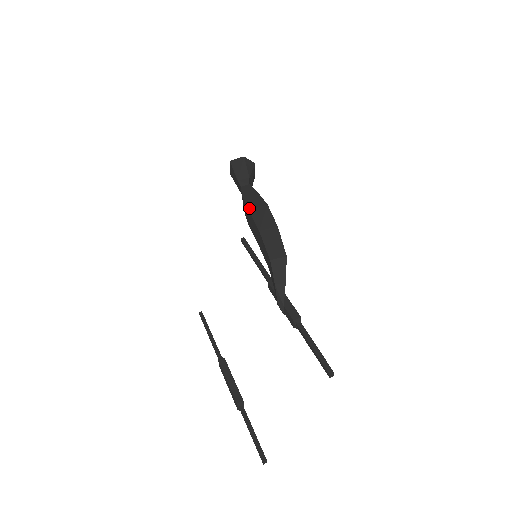
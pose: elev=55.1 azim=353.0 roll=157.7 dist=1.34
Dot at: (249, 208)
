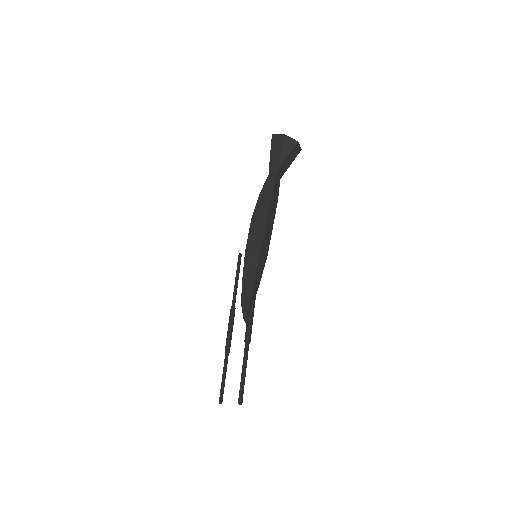
Dot at: (252, 216)
